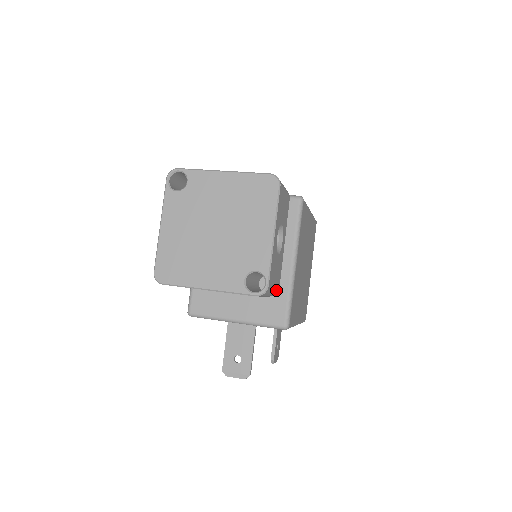
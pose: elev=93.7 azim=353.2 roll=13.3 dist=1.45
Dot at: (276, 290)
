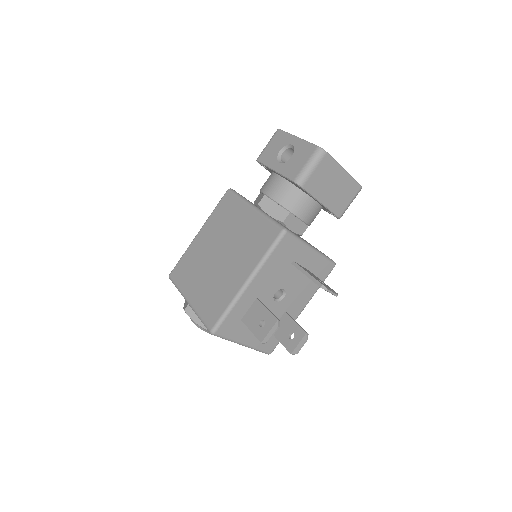
Dot at: occluded
